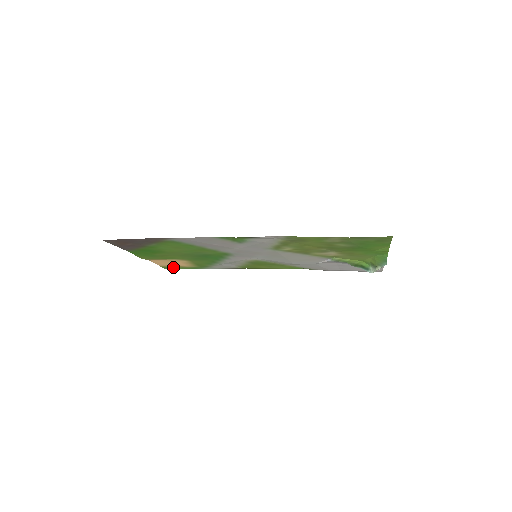
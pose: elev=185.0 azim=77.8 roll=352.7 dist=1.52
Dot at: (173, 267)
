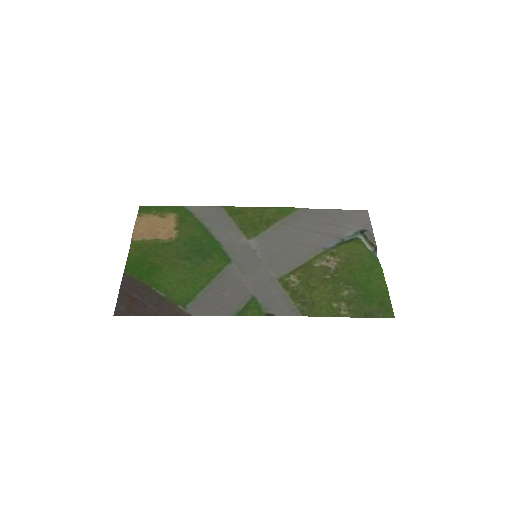
Dot at: (151, 211)
